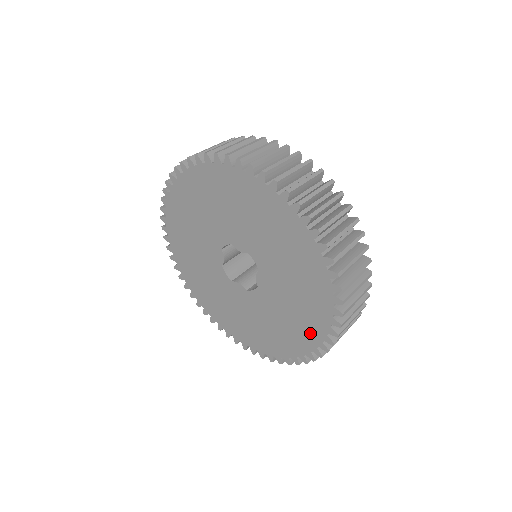
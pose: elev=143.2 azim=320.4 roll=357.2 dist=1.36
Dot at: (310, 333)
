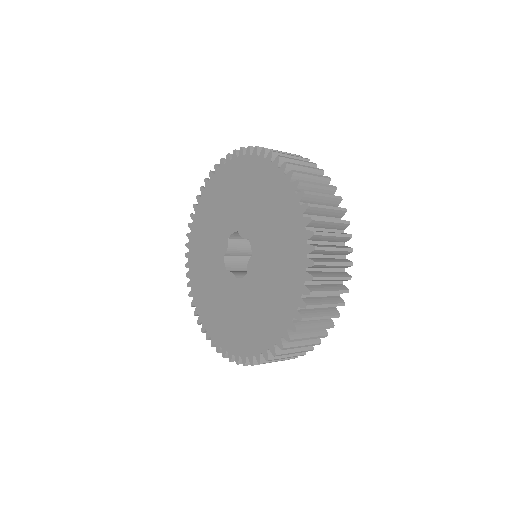
Dot at: (278, 320)
